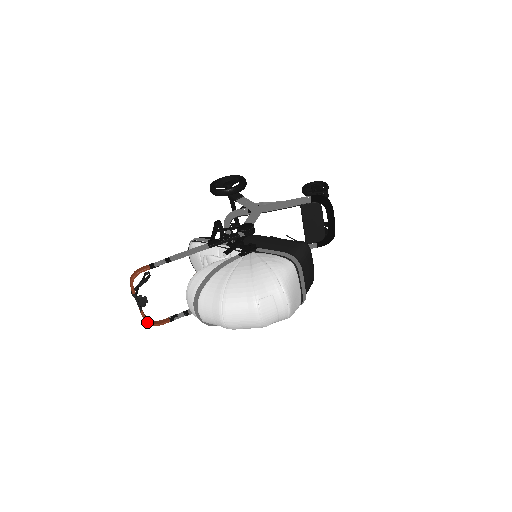
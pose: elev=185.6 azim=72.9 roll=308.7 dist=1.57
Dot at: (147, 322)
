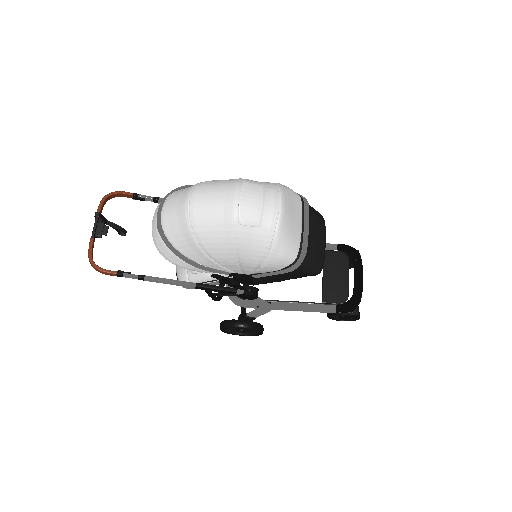
Dot at: (90, 256)
